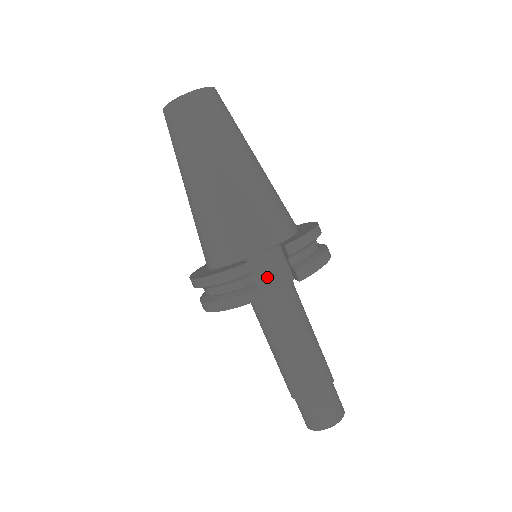
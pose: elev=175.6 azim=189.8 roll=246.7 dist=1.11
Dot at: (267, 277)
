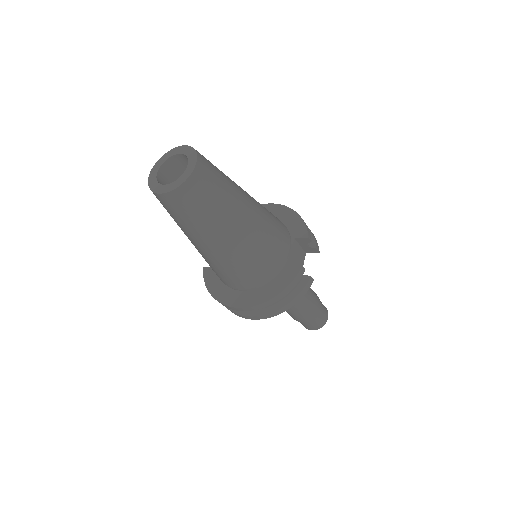
Dot at: (298, 265)
